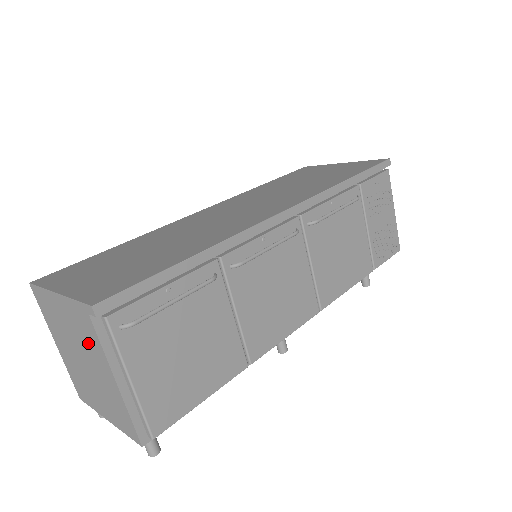
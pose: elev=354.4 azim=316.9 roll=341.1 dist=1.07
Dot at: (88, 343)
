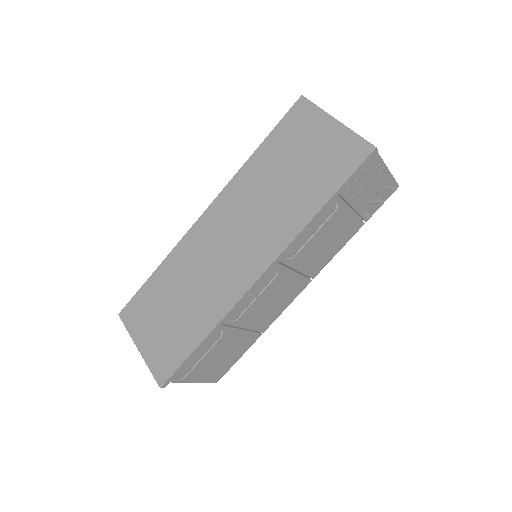
Dot at: occluded
